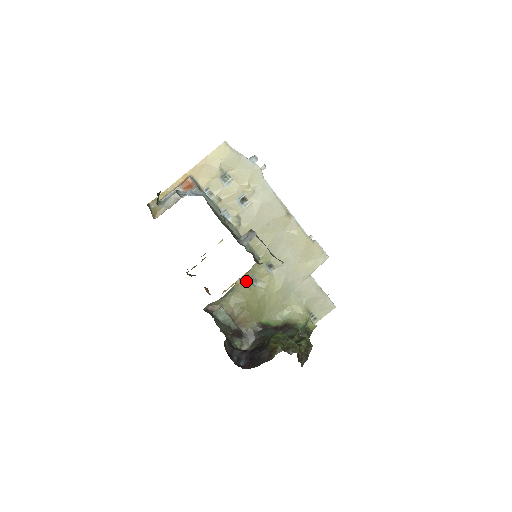
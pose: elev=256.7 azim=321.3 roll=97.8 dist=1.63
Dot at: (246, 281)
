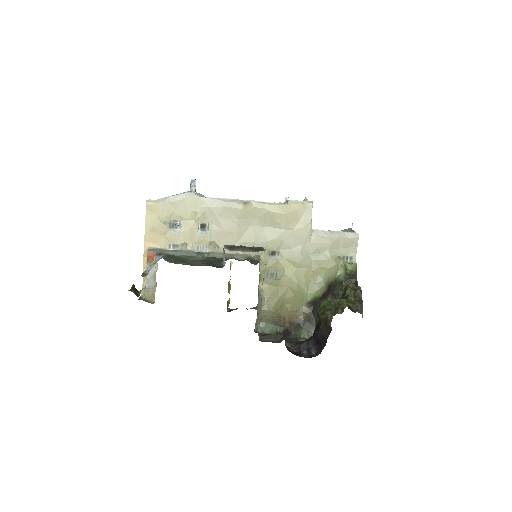
Dot at: (266, 282)
